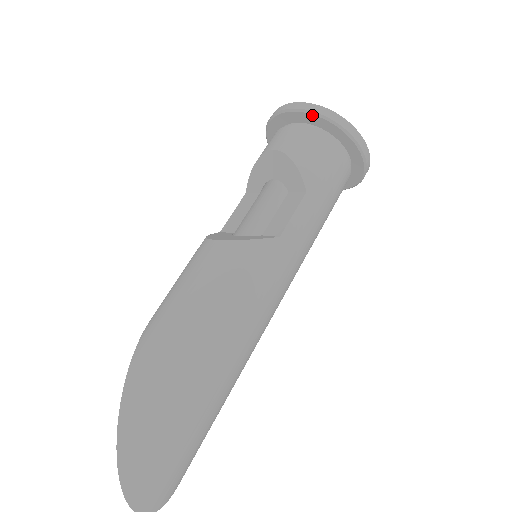
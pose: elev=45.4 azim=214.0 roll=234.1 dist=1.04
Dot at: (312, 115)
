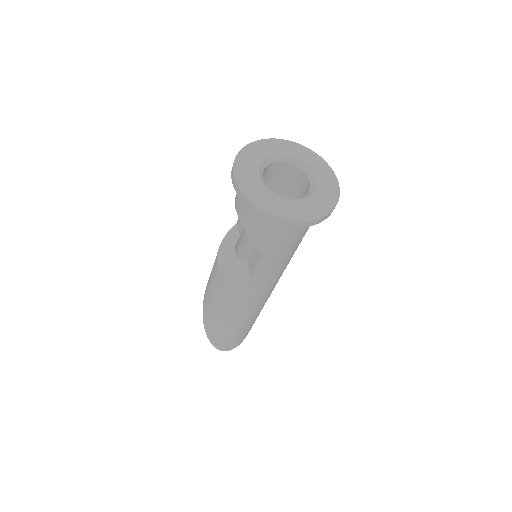
Dot at: (249, 207)
